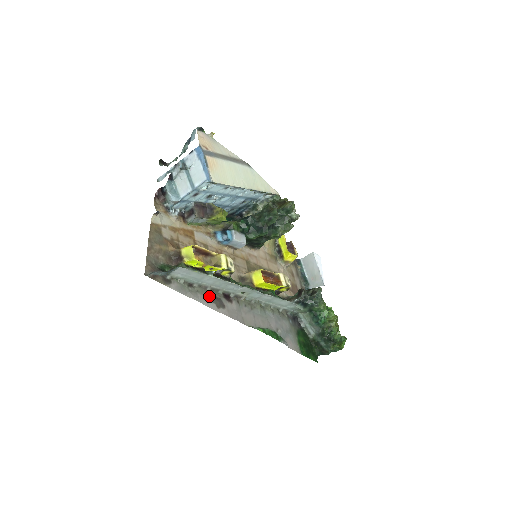
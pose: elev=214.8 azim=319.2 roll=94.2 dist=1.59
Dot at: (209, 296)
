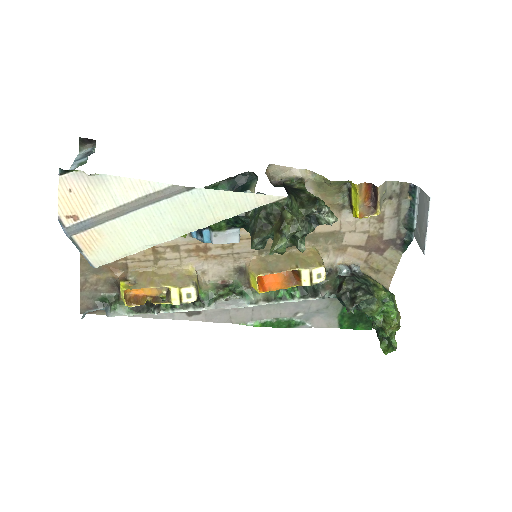
Dot at: occluded
